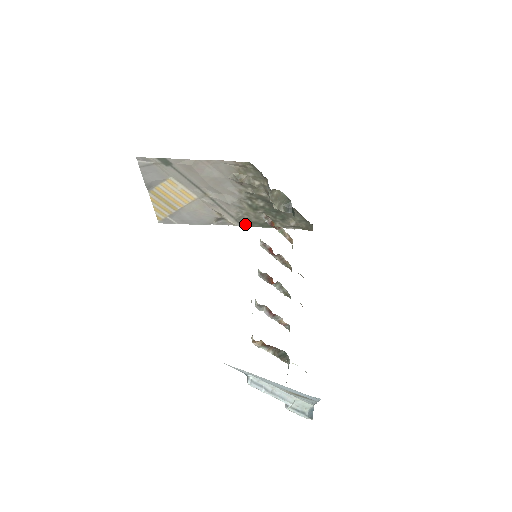
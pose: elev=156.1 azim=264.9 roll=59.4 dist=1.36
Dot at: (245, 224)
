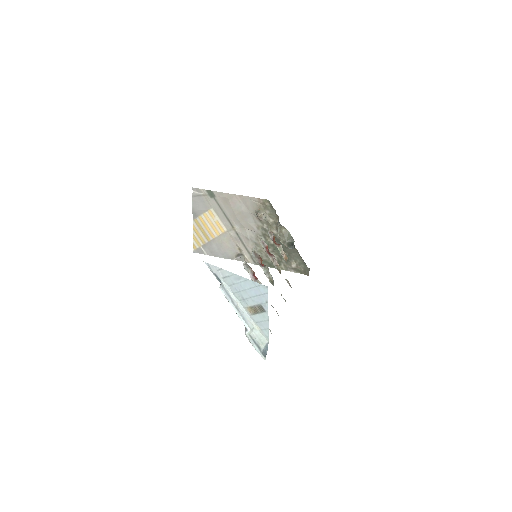
Dot at: occluded
